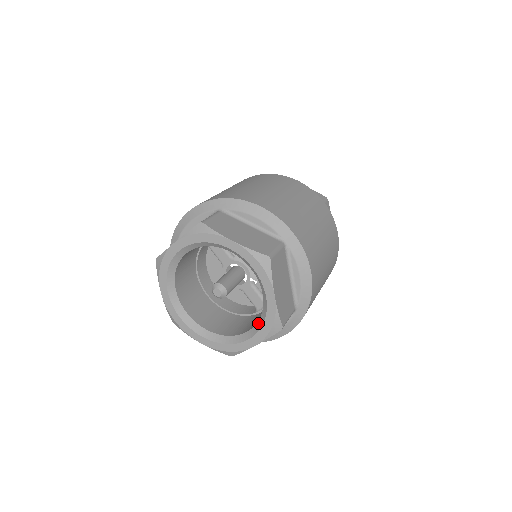
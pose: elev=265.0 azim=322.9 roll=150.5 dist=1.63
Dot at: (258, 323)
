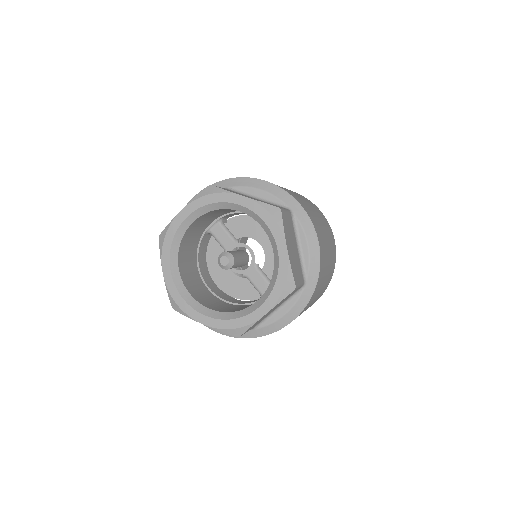
Dot at: (269, 287)
